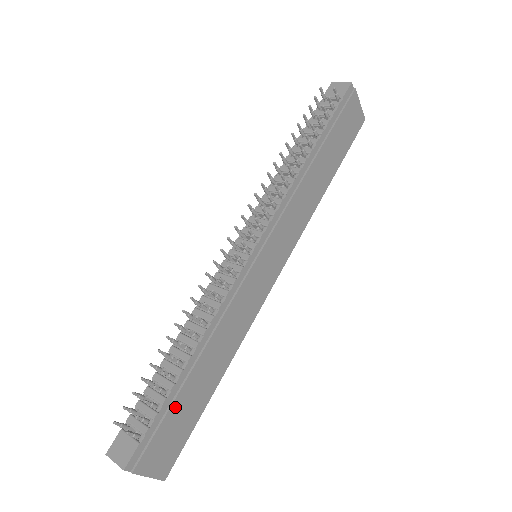
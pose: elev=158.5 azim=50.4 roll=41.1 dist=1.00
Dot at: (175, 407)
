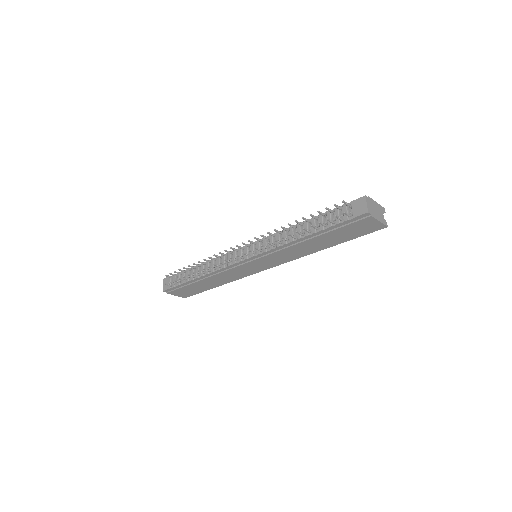
Dot at: (189, 286)
